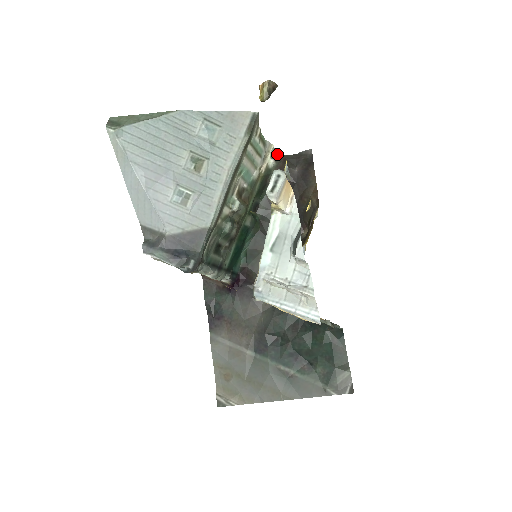
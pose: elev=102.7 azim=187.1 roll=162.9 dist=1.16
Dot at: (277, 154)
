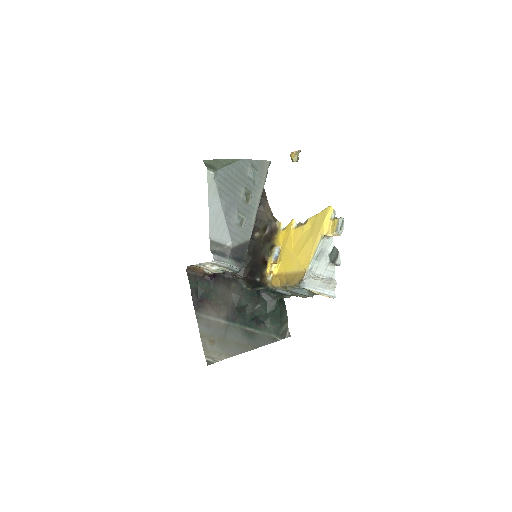
Dot at: occluded
